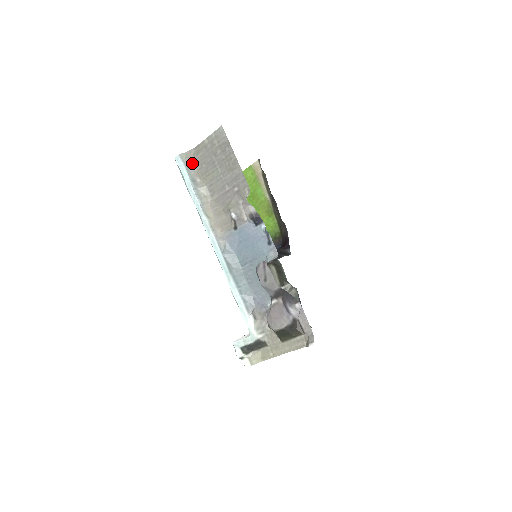
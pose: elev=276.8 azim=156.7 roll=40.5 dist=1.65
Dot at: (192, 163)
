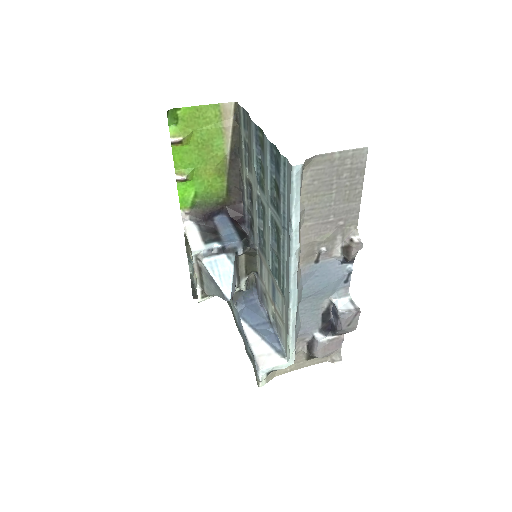
Dot at: (303, 174)
